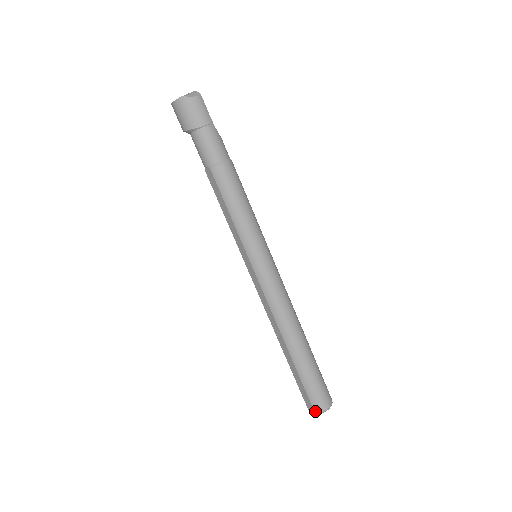
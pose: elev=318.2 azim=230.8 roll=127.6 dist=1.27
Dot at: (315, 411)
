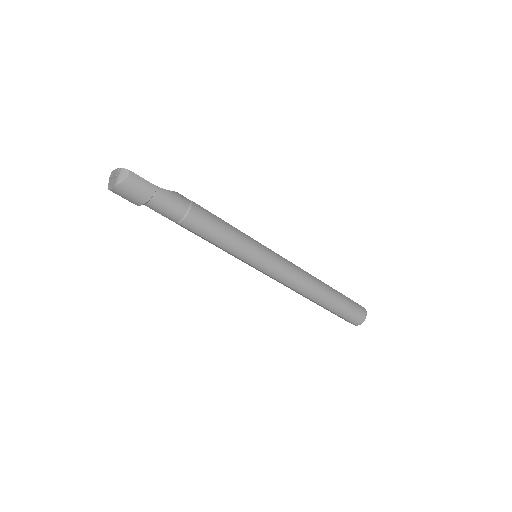
Dot at: (356, 325)
